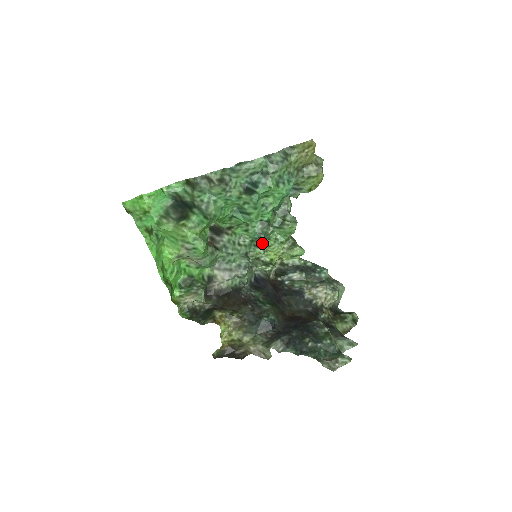
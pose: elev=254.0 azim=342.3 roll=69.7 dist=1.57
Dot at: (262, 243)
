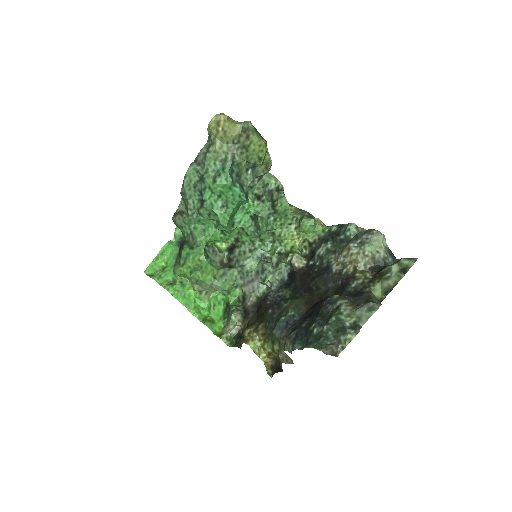
Dot at: (274, 236)
